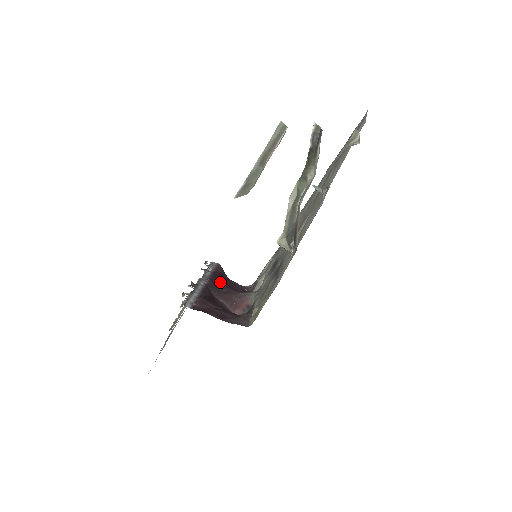
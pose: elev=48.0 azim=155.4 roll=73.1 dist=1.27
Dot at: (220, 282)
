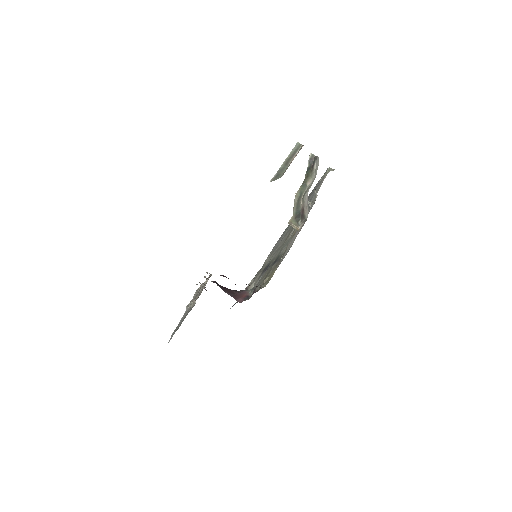
Dot at: occluded
